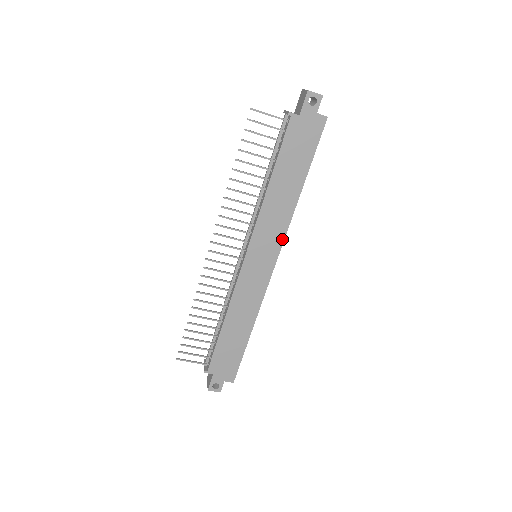
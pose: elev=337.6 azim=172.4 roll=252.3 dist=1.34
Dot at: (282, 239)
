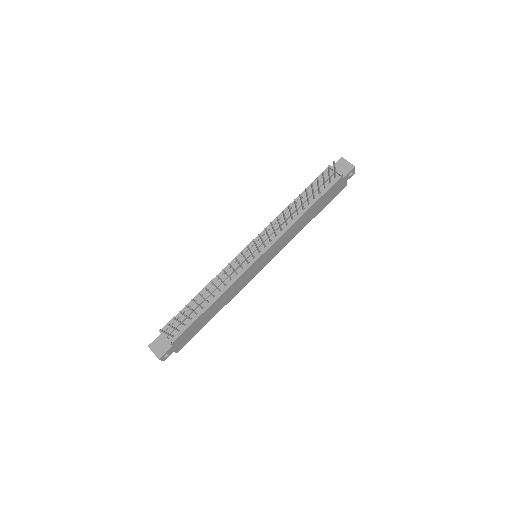
Dot at: occluded
